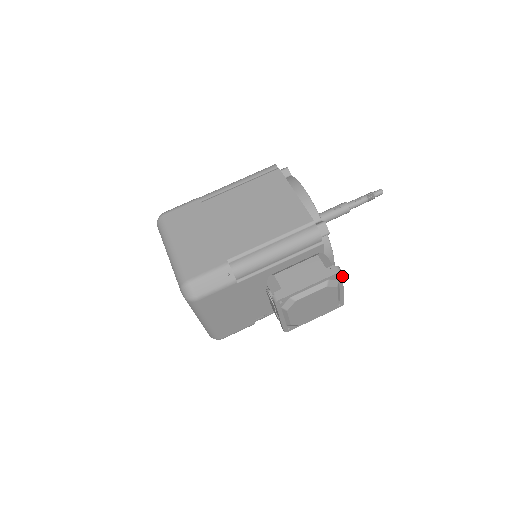
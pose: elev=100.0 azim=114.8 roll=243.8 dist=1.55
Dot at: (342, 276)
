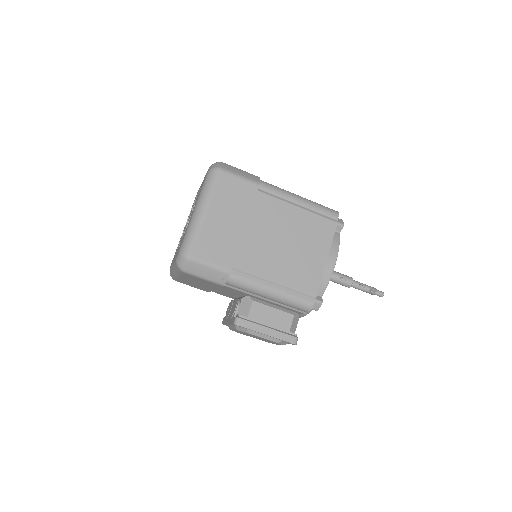
Dot at: occluded
